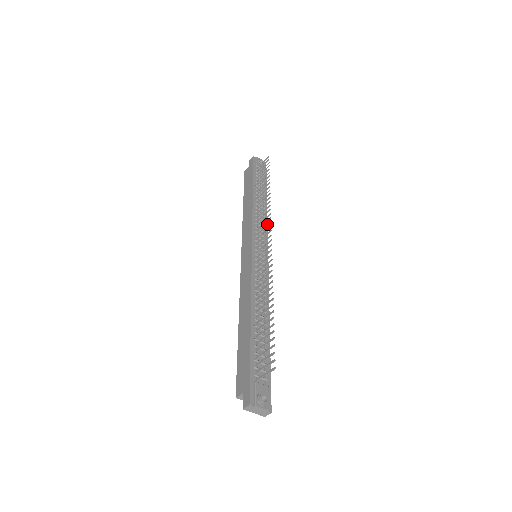
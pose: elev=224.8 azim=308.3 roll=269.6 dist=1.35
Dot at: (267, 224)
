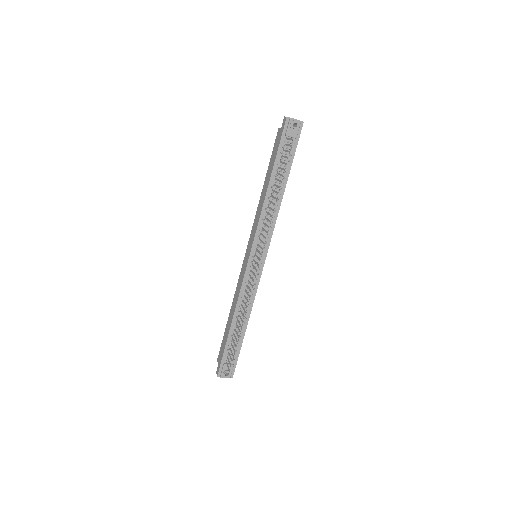
Dot at: (263, 242)
